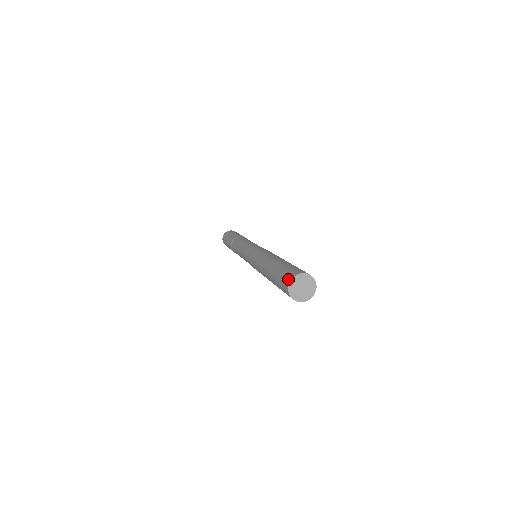
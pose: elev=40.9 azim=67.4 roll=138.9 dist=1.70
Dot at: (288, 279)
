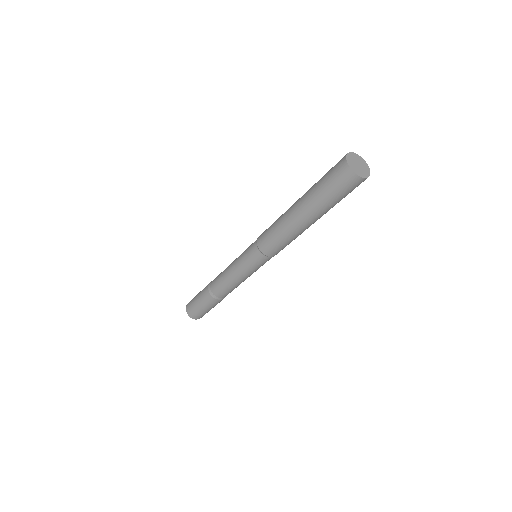
Dot at: (341, 161)
